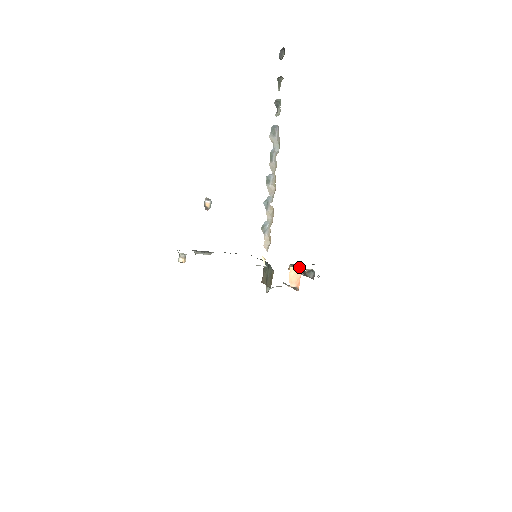
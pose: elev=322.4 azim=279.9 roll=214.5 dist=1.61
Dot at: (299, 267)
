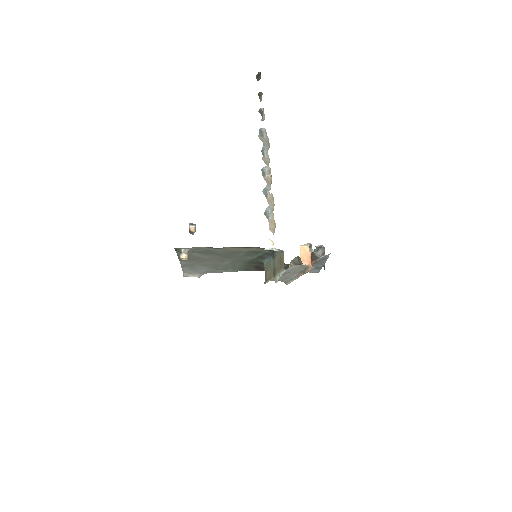
Dot at: (307, 246)
